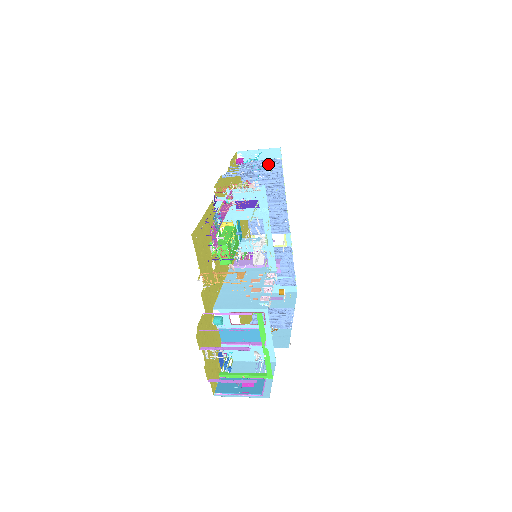
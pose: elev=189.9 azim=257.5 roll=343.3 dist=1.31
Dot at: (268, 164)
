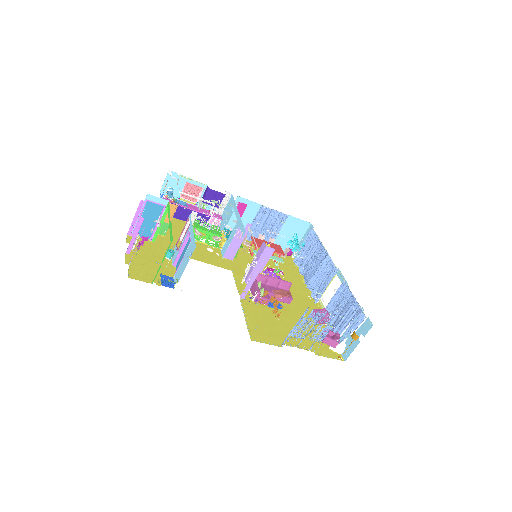
Dot at: (276, 216)
